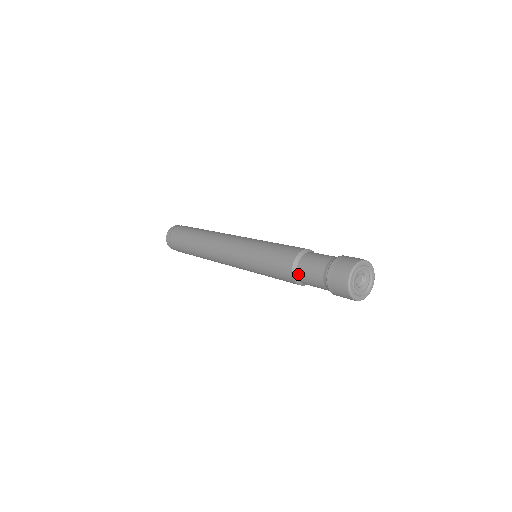
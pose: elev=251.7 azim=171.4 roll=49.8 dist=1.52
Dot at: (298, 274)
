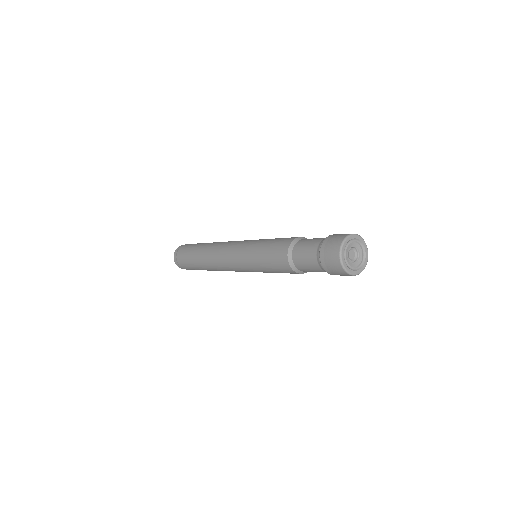
Dot at: (297, 242)
